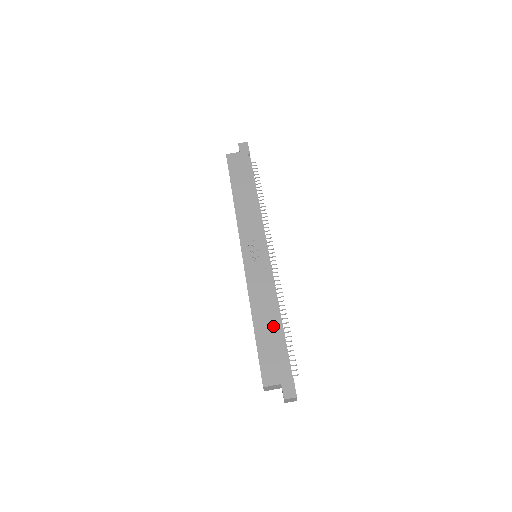
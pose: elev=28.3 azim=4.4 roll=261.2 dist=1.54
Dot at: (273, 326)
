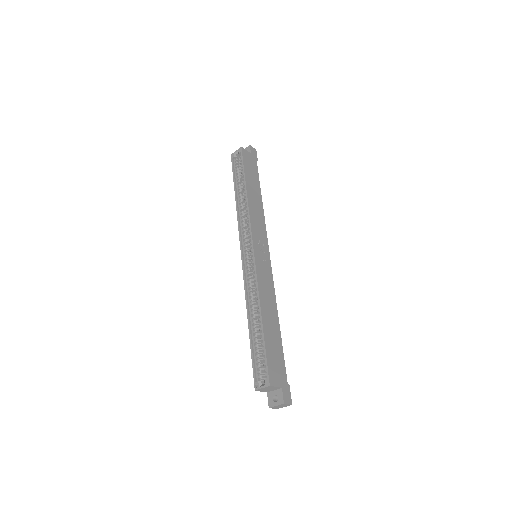
Dot at: (276, 329)
